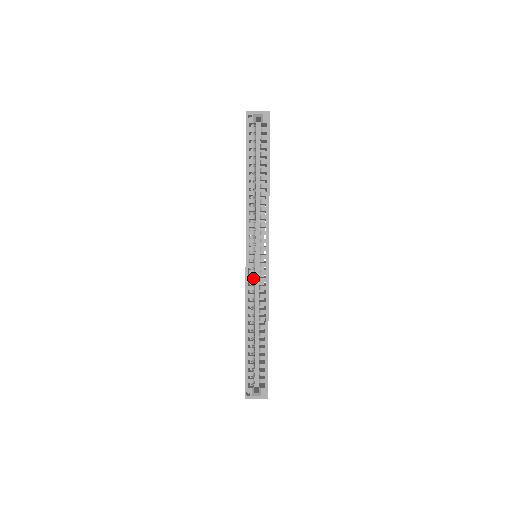
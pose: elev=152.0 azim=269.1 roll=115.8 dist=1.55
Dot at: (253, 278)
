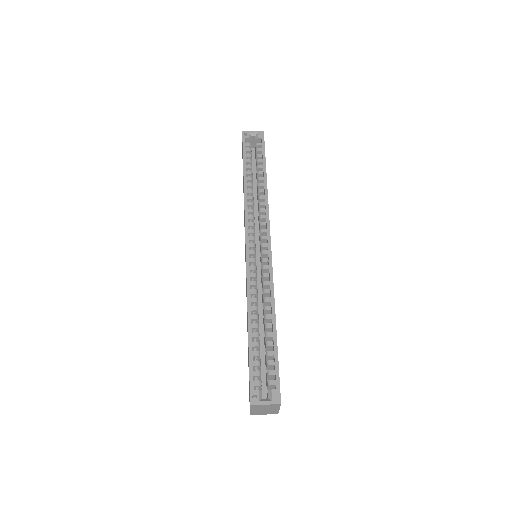
Dot at: (254, 265)
